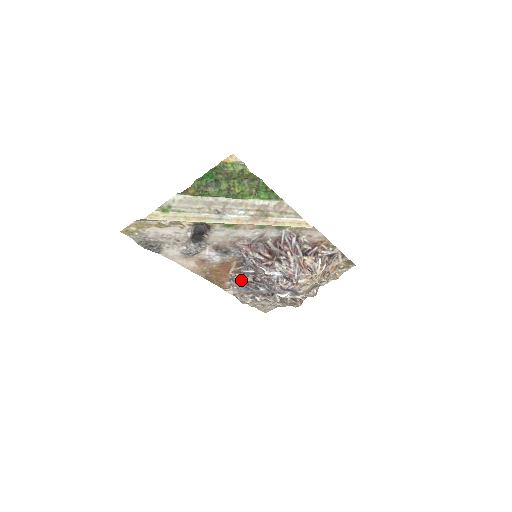
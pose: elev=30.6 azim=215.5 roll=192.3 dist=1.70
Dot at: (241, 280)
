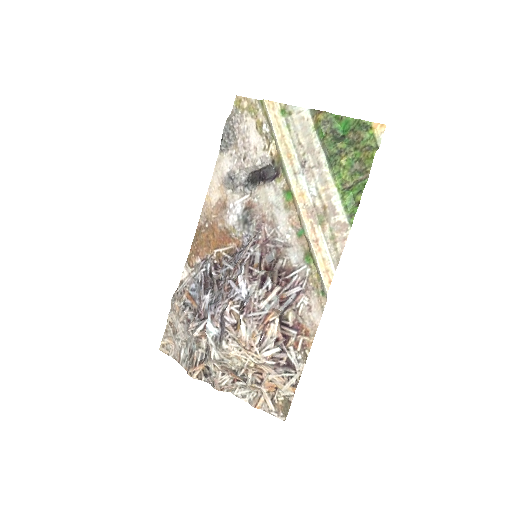
Dot at: (210, 270)
